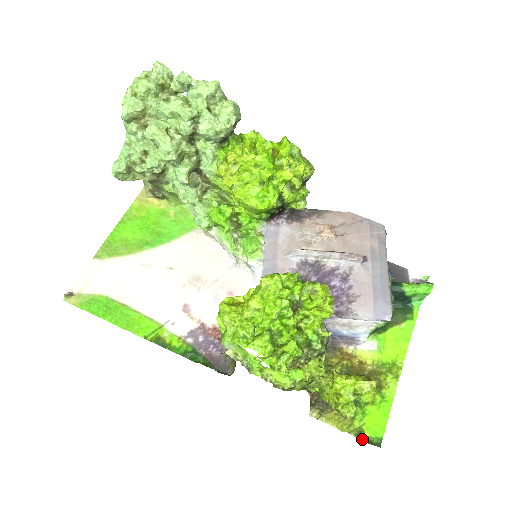
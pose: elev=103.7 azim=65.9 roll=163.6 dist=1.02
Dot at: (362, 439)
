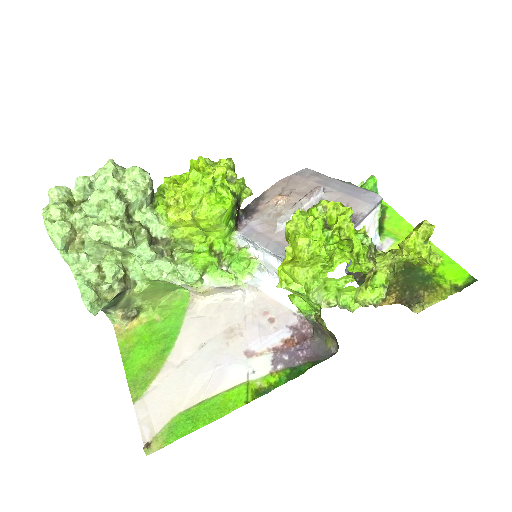
Dot at: (462, 289)
